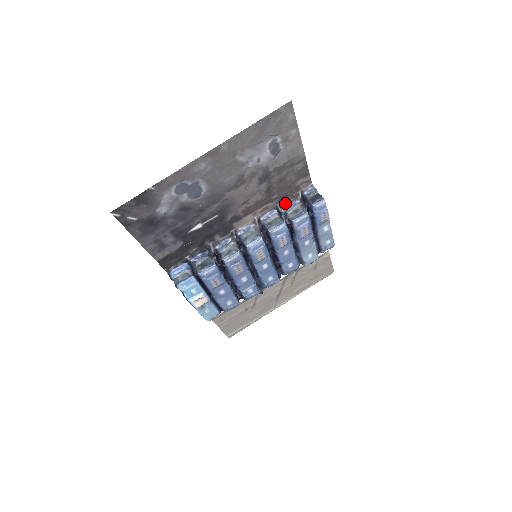
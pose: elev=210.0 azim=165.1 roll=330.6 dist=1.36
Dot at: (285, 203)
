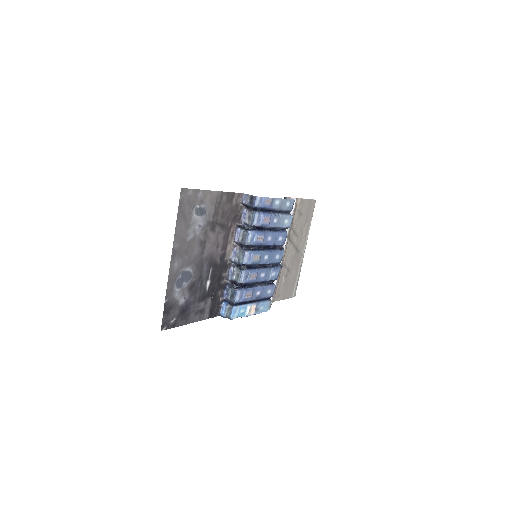
Dot at: (239, 219)
